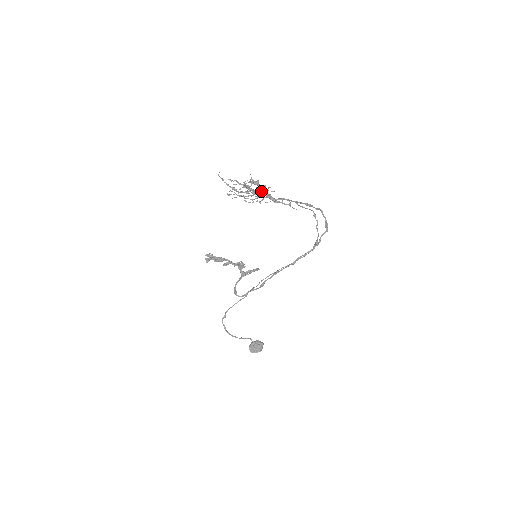
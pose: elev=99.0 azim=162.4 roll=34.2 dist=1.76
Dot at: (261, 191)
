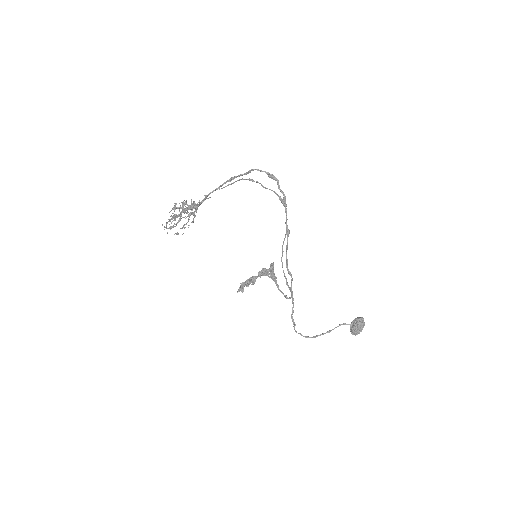
Dot at: (183, 210)
